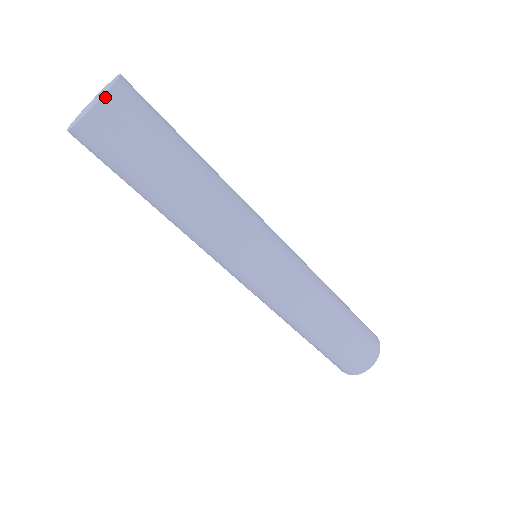
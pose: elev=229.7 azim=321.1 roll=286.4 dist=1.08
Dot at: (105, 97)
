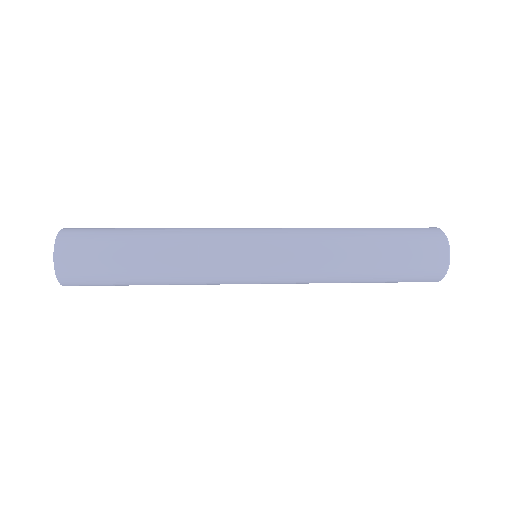
Dot at: (55, 266)
